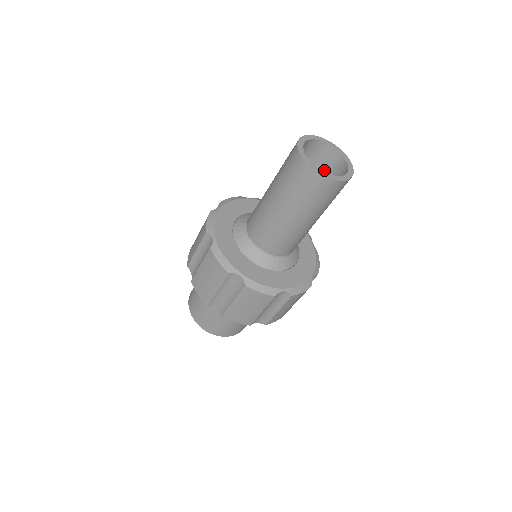
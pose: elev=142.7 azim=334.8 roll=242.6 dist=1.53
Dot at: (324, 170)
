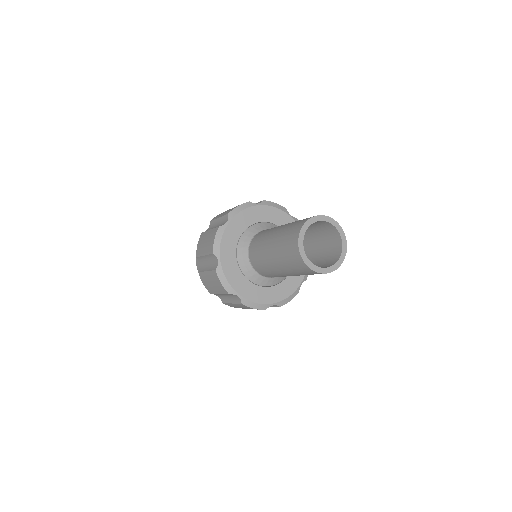
Dot at: (323, 233)
